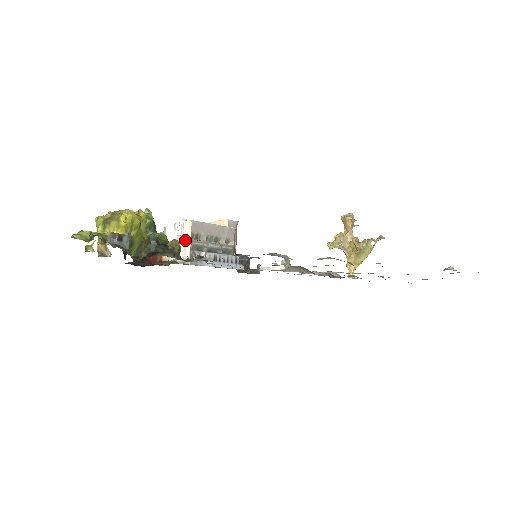
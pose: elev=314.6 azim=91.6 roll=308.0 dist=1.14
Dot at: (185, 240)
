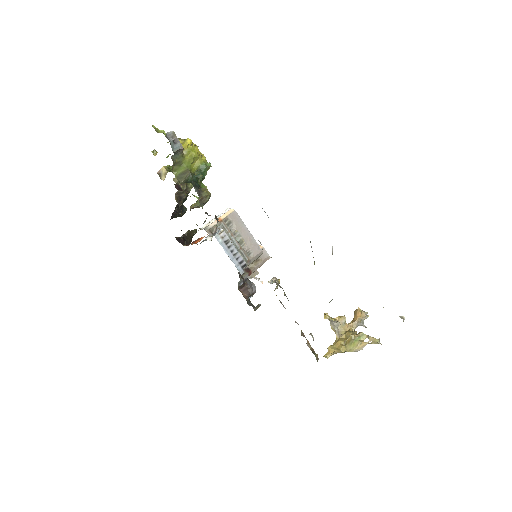
Dot at: (219, 217)
